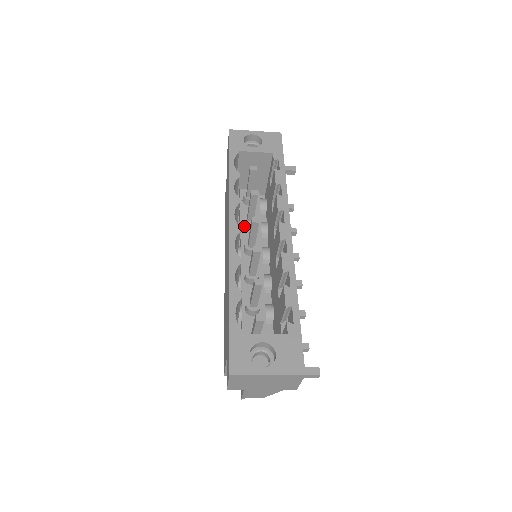
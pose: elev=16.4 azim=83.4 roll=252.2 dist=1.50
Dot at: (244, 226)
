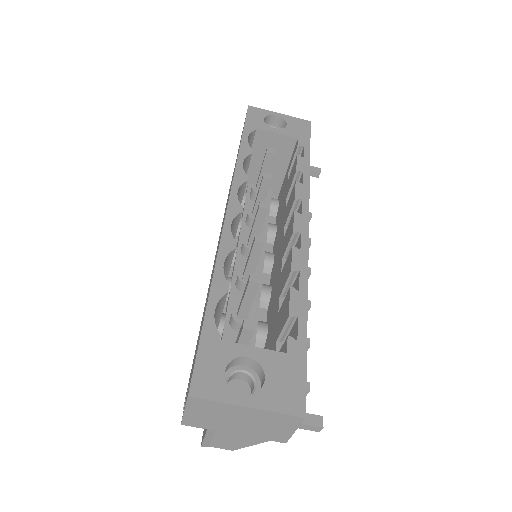
Dot at: (246, 222)
